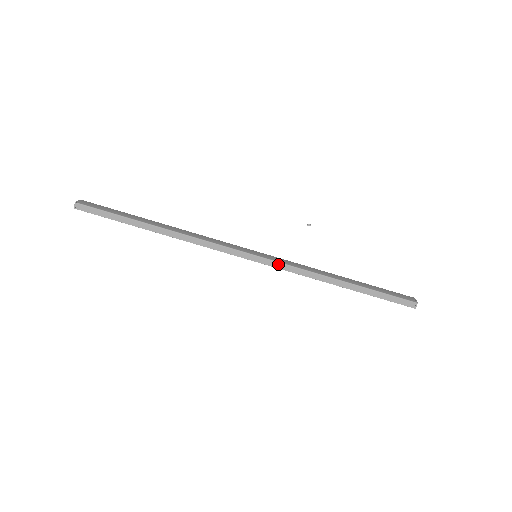
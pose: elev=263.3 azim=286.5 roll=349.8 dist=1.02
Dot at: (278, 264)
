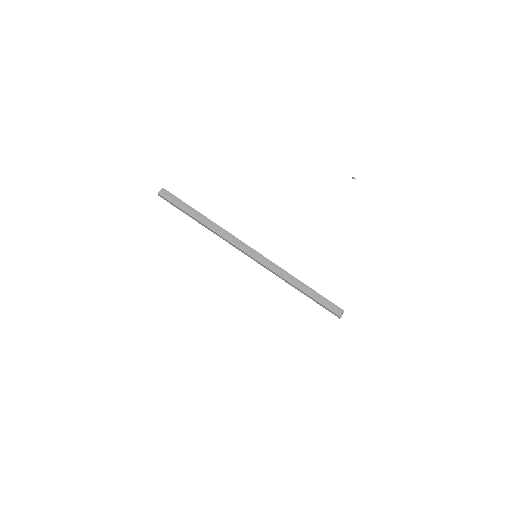
Dot at: (266, 267)
